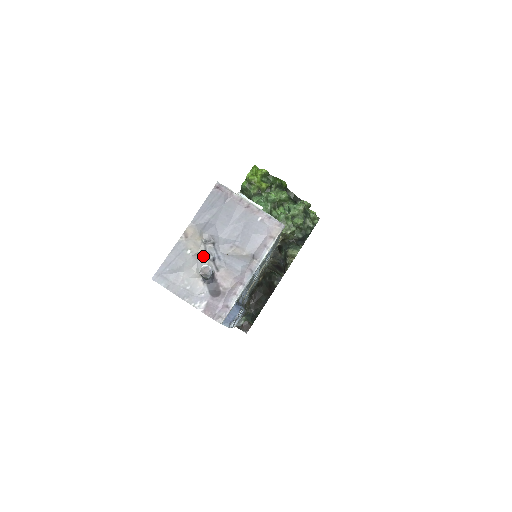
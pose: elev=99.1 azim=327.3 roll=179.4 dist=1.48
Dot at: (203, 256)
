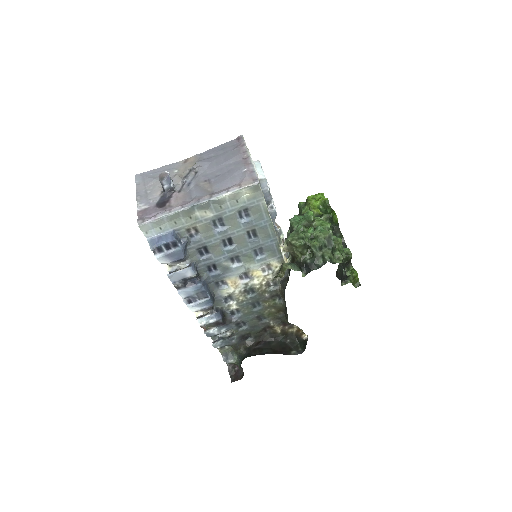
Dot at: (180, 176)
